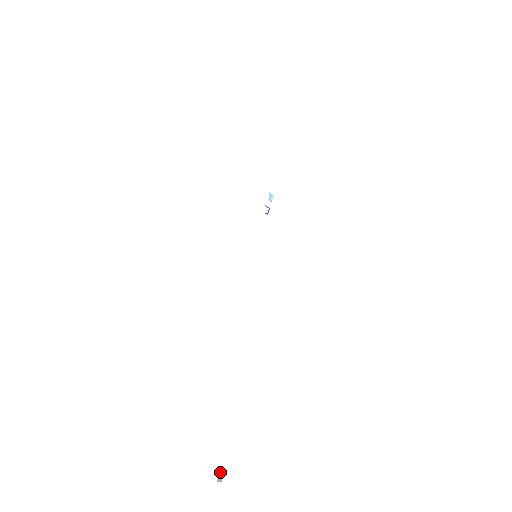
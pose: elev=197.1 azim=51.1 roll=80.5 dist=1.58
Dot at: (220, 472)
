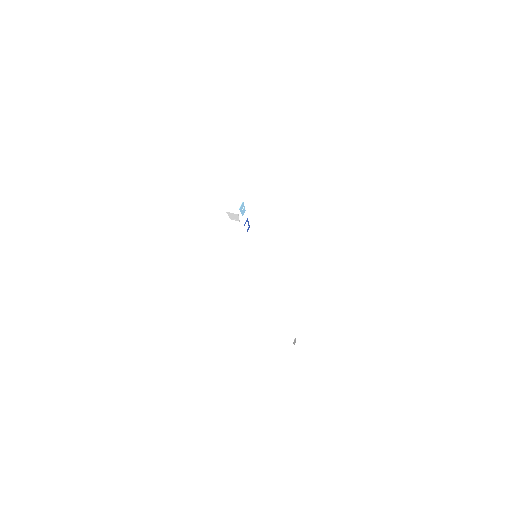
Dot at: (294, 342)
